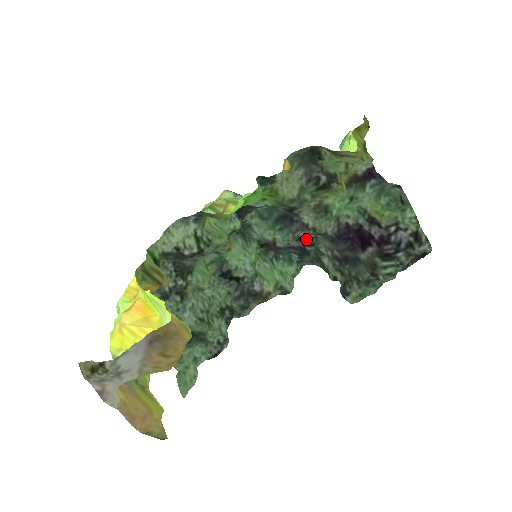
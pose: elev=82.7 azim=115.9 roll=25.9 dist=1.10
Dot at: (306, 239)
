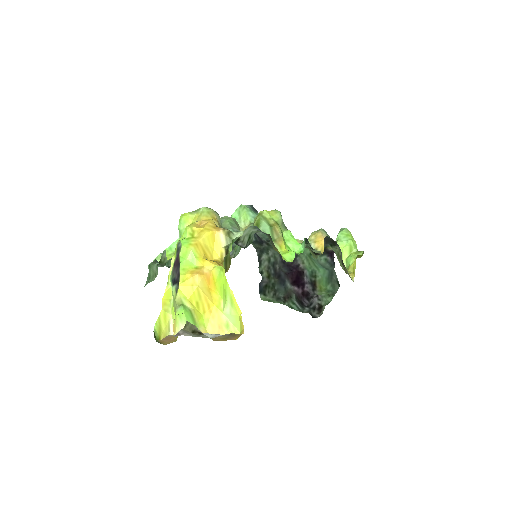
Dot at: occluded
